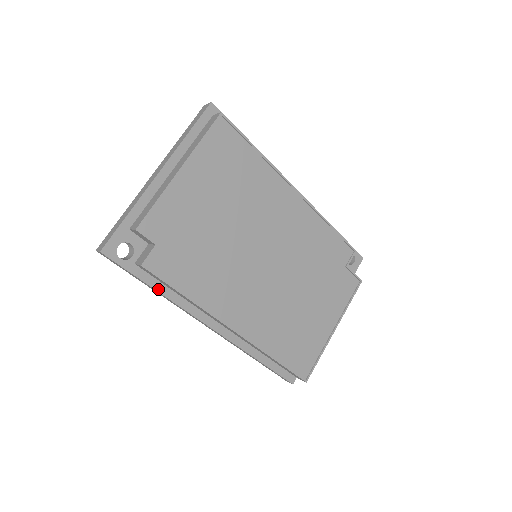
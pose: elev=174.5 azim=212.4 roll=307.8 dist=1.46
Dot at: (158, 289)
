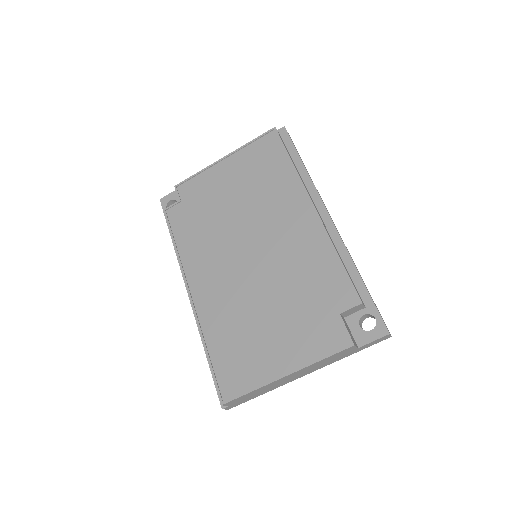
Dot at: occluded
